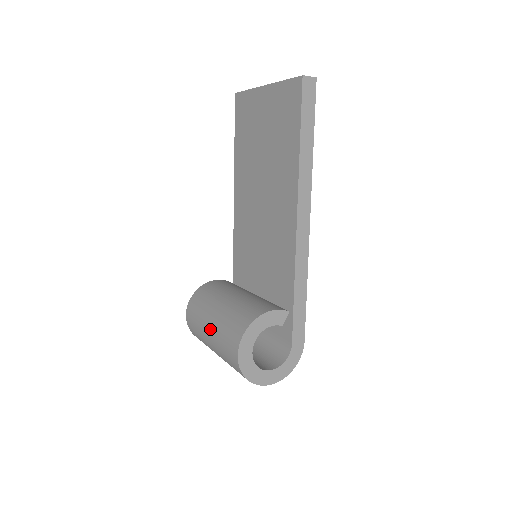
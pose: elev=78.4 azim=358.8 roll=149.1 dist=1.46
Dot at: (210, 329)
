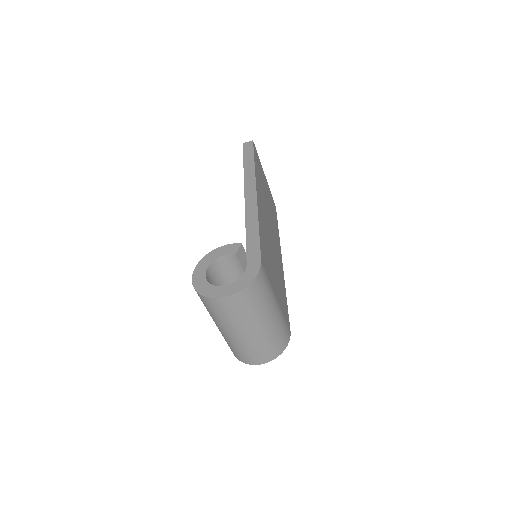
Dot at: occluded
